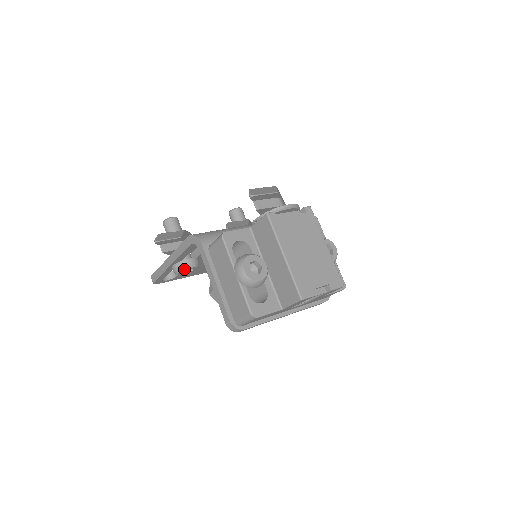
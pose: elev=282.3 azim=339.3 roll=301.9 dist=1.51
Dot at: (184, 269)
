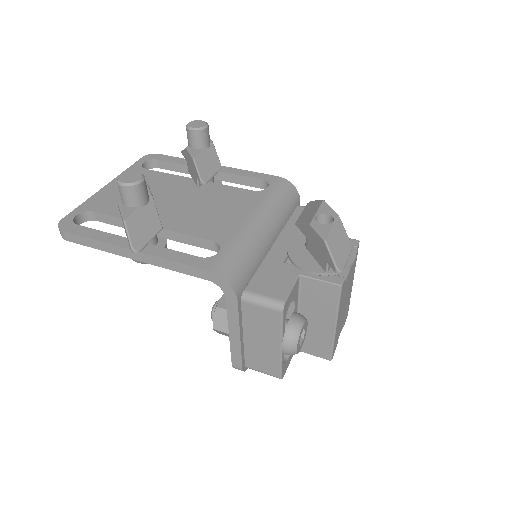
Dot at: occluded
